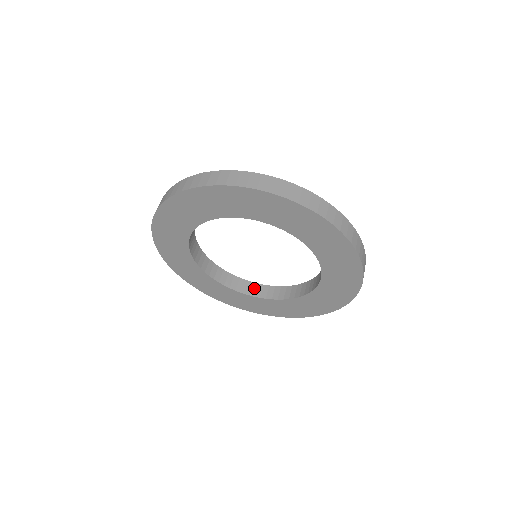
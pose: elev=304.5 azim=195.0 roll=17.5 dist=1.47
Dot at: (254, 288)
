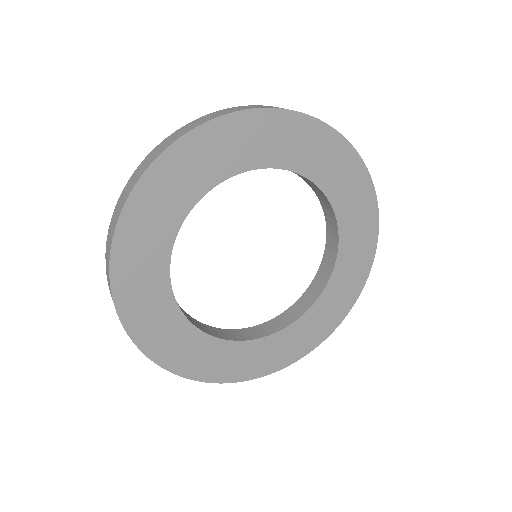
Dot at: (308, 296)
